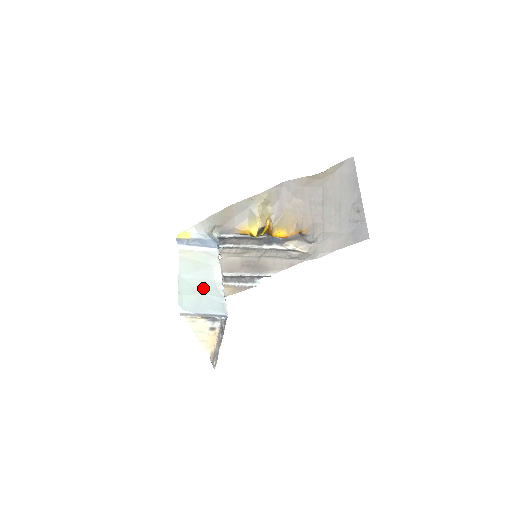
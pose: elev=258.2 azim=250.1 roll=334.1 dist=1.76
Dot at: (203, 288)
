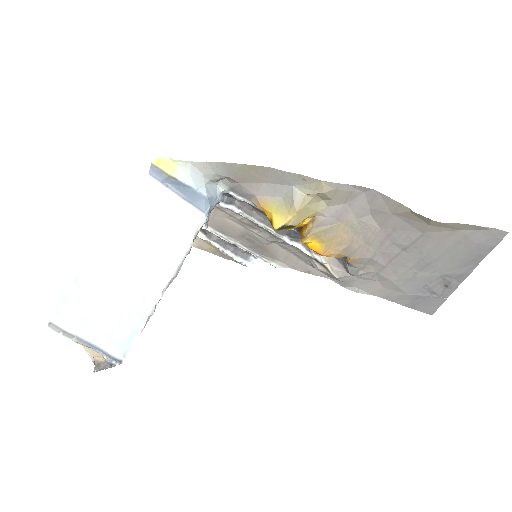
Dot at: (126, 285)
